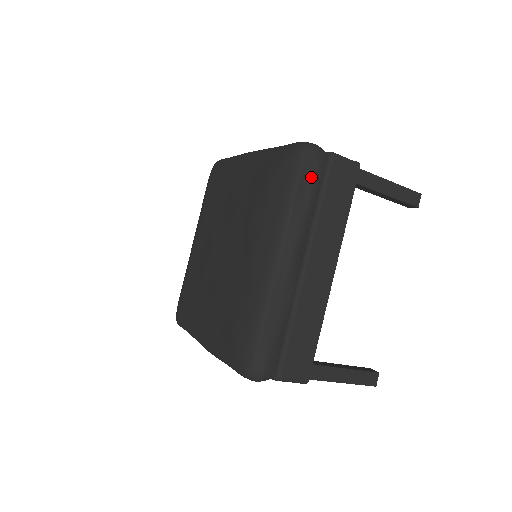
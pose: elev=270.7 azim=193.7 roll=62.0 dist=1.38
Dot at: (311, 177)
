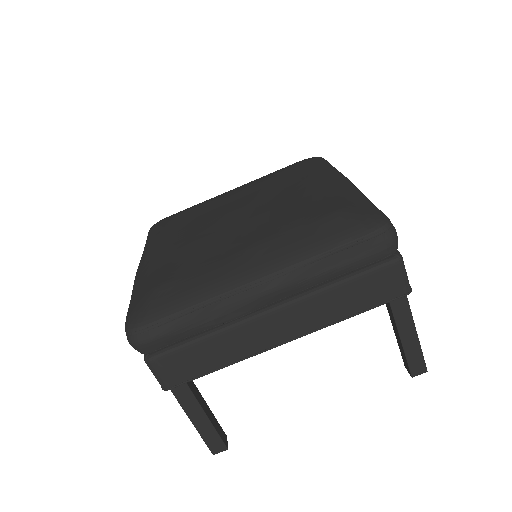
Dot at: (361, 254)
